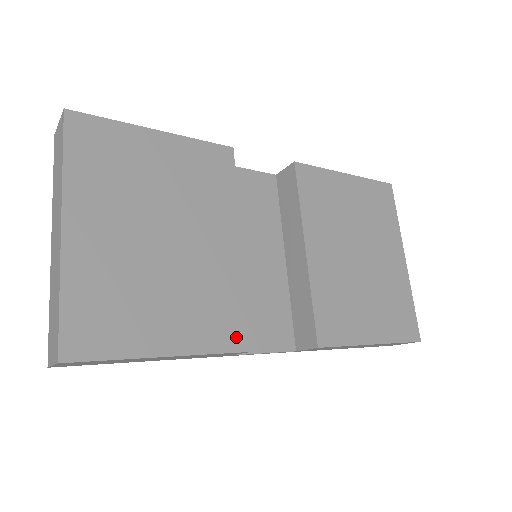
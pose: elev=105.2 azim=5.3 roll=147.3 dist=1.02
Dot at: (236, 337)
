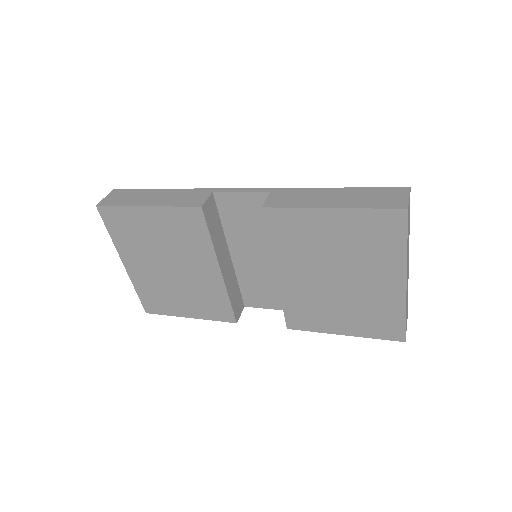
Dot at: (226, 316)
